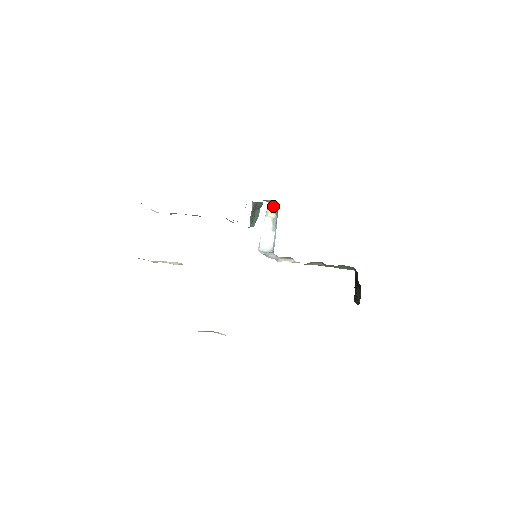
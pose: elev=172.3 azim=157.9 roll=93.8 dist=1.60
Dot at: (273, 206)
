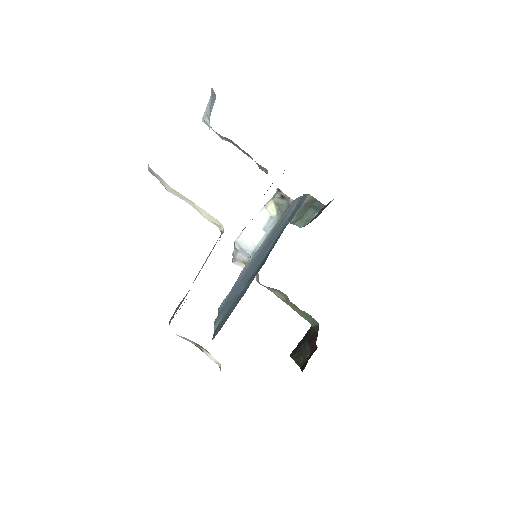
Dot at: (281, 202)
